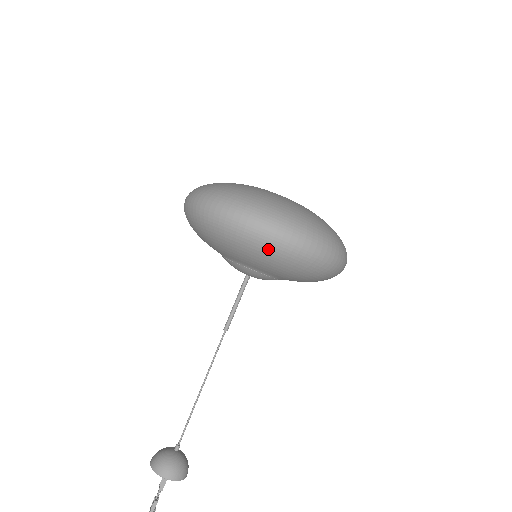
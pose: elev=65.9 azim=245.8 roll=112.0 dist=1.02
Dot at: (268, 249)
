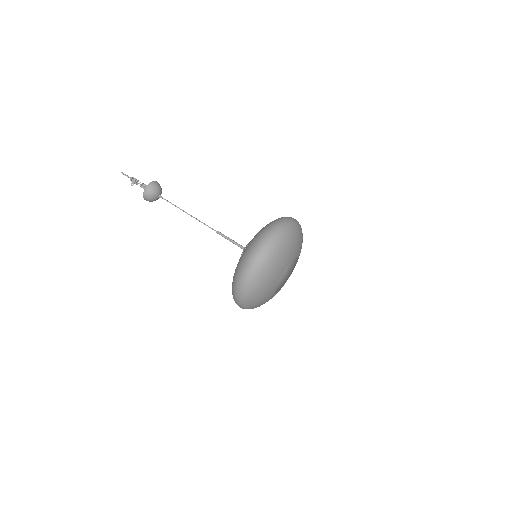
Dot at: occluded
